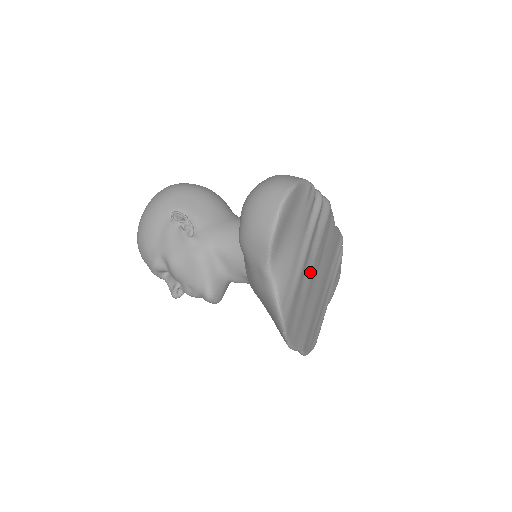
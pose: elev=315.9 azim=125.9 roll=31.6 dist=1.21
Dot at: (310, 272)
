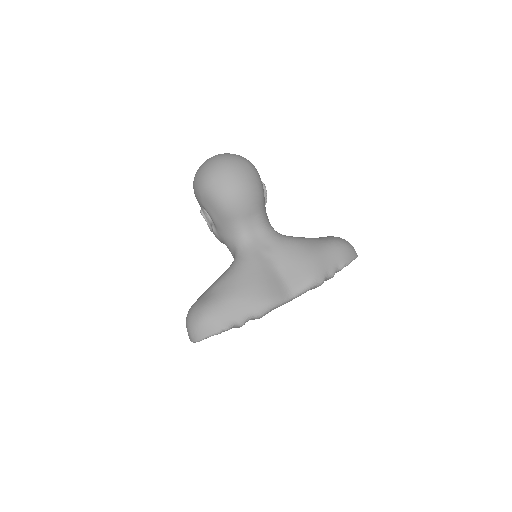
Dot at: occluded
